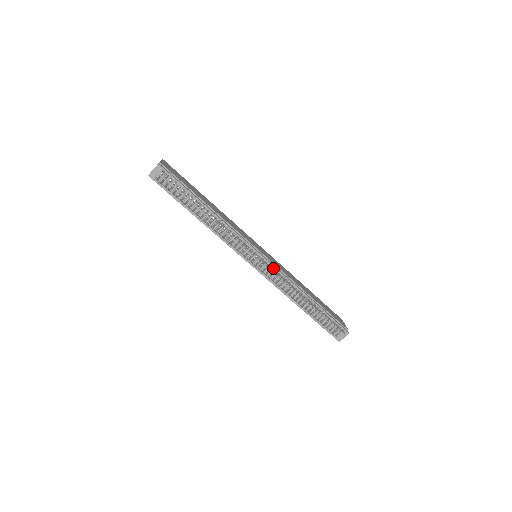
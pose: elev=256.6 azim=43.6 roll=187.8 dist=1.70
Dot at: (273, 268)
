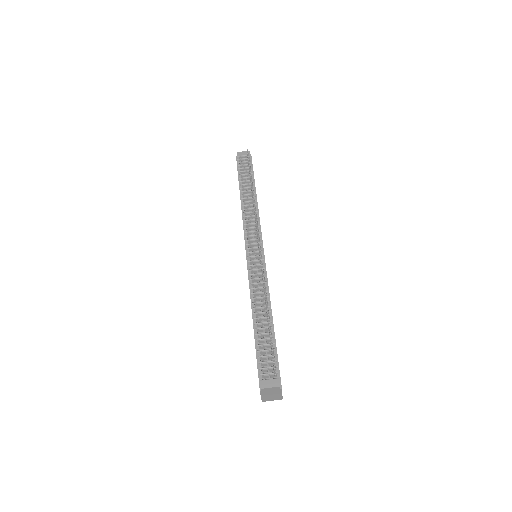
Dot at: (262, 259)
